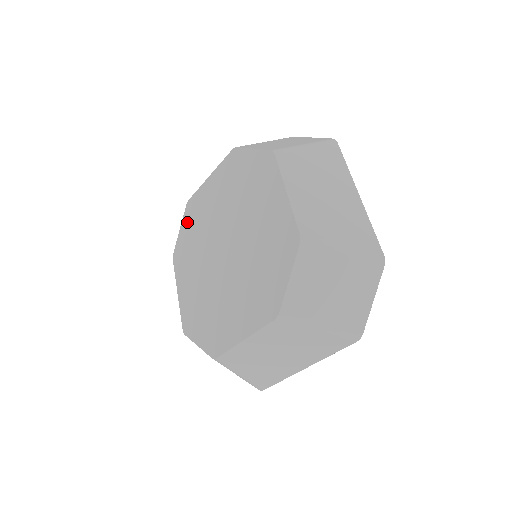
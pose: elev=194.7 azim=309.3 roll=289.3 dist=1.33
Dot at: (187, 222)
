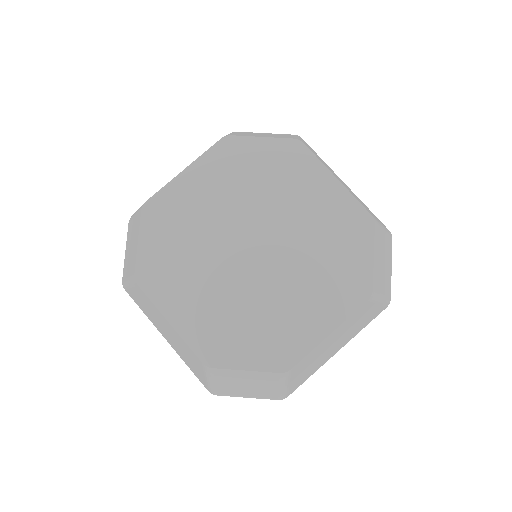
Dot at: (154, 230)
